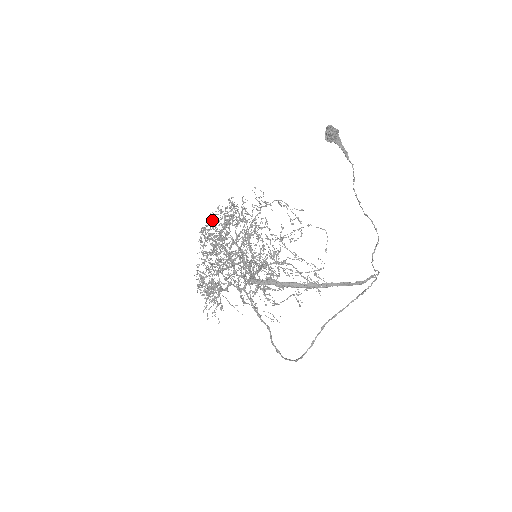
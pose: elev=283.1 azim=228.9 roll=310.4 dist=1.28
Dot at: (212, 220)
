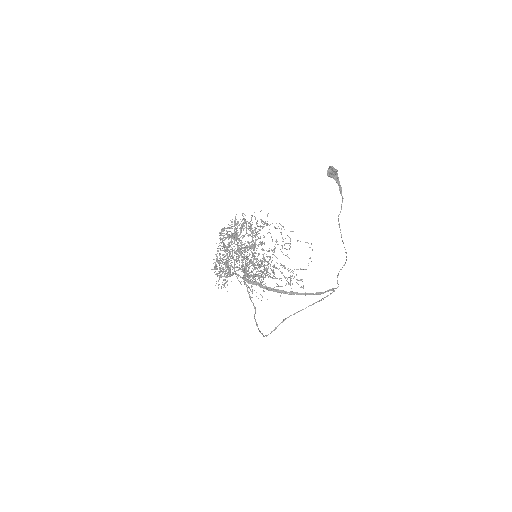
Dot at: (232, 222)
